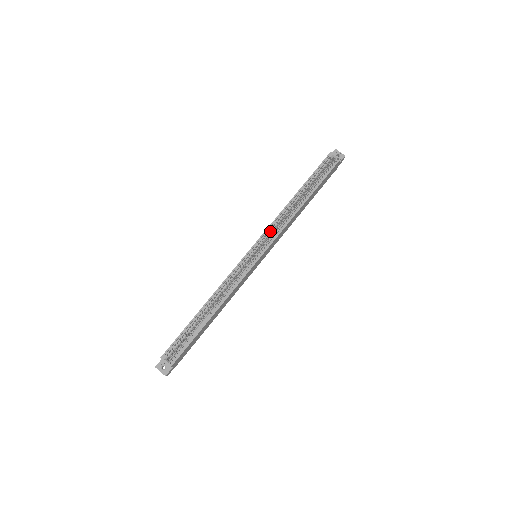
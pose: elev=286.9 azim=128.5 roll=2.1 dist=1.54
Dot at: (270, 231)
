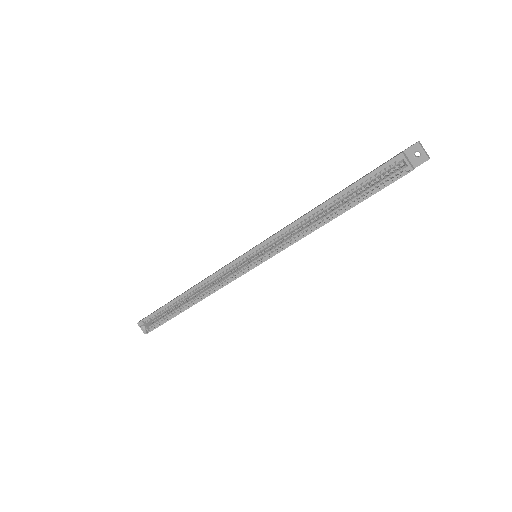
Dot at: (275, 240)
